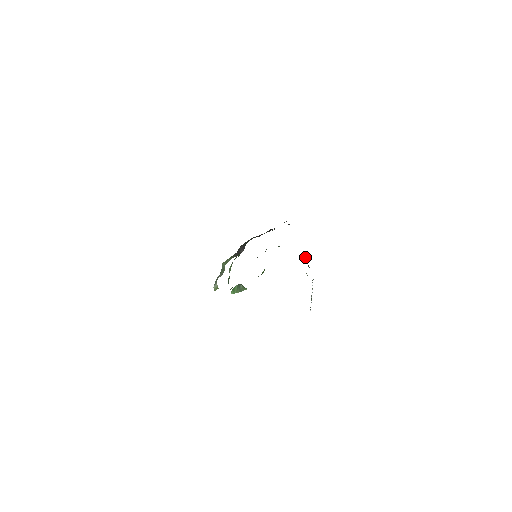
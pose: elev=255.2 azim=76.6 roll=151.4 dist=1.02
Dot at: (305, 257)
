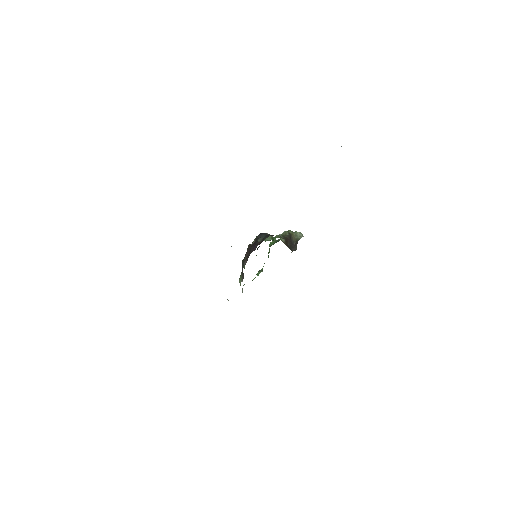
Dot at: (288, 237)
